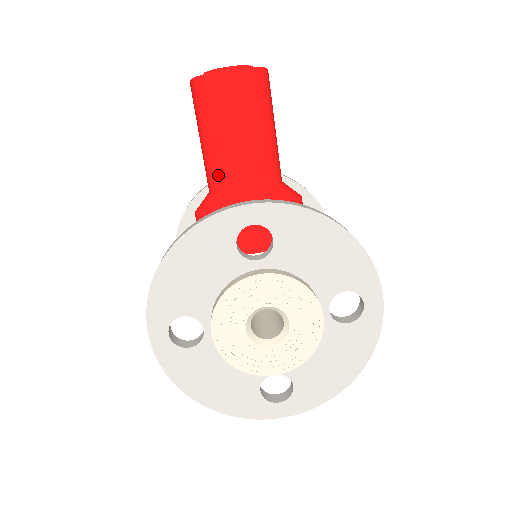
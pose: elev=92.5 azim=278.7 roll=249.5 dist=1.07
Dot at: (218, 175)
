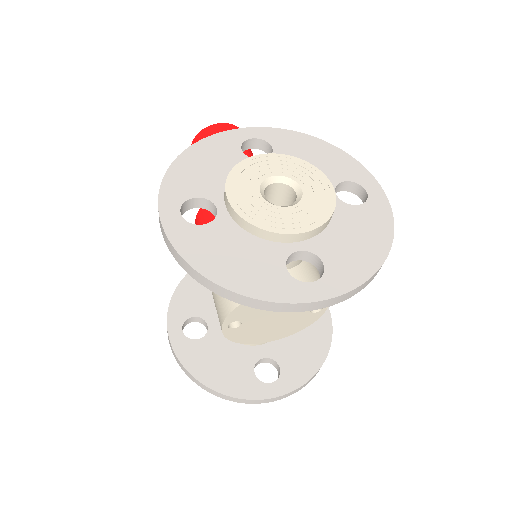
Dot at: occluded
